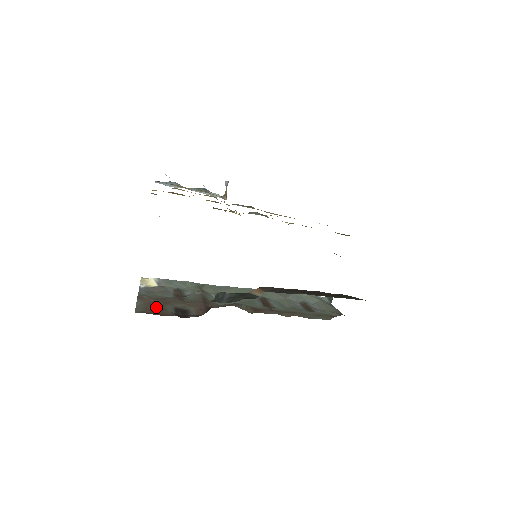
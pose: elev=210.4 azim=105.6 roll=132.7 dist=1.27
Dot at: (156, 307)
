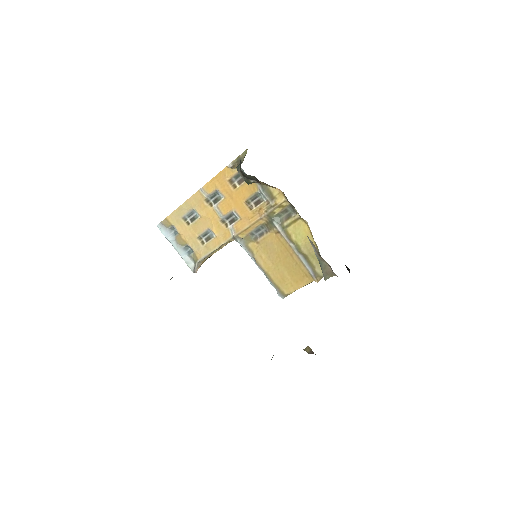
Dot at: occluded
